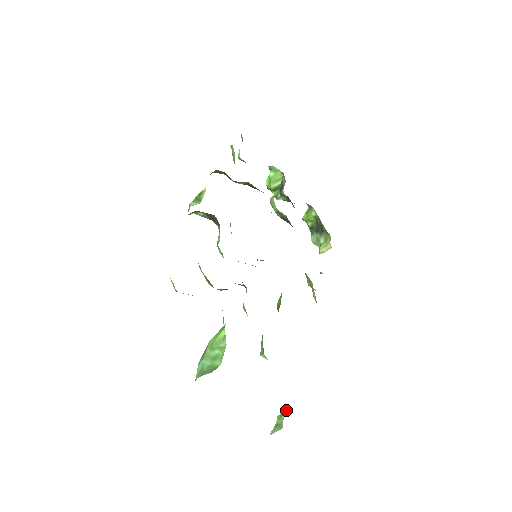
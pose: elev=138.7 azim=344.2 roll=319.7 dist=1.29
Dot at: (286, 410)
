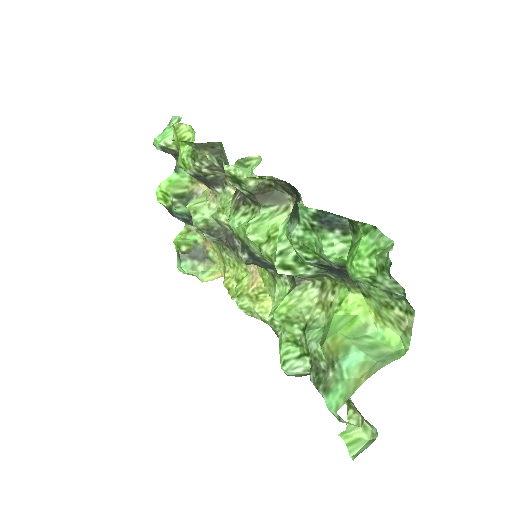
Dot at: (348, 425)
